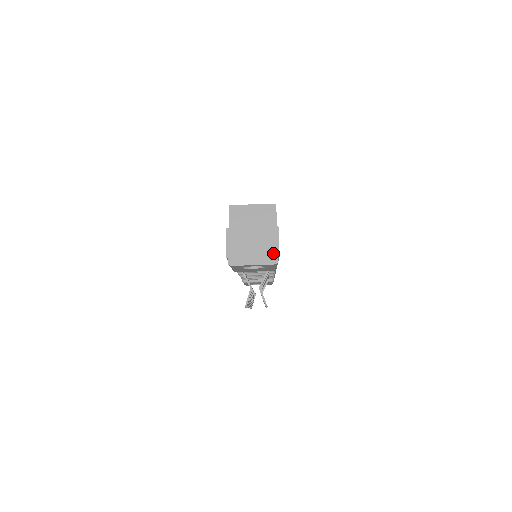
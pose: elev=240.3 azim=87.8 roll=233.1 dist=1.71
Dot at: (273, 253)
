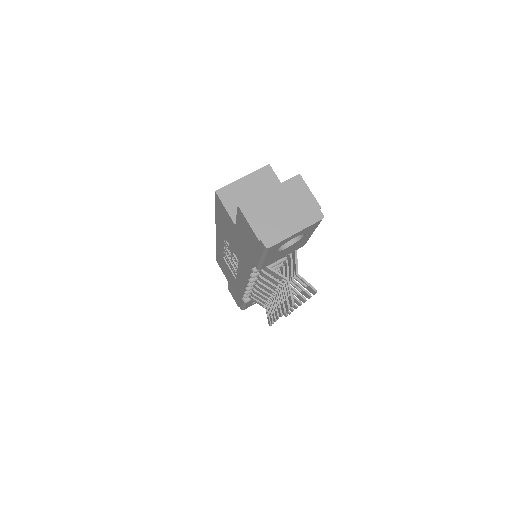
Dot at: (311, 208)
